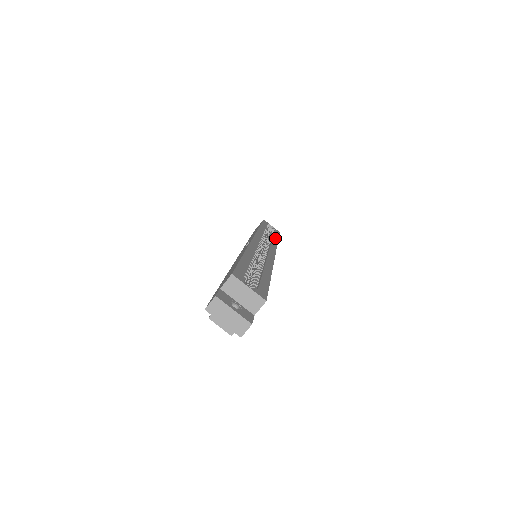
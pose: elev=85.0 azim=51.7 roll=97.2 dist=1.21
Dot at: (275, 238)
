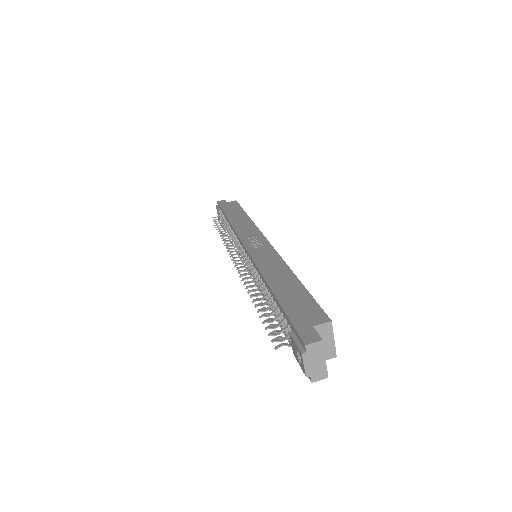
Dot at: occluded
